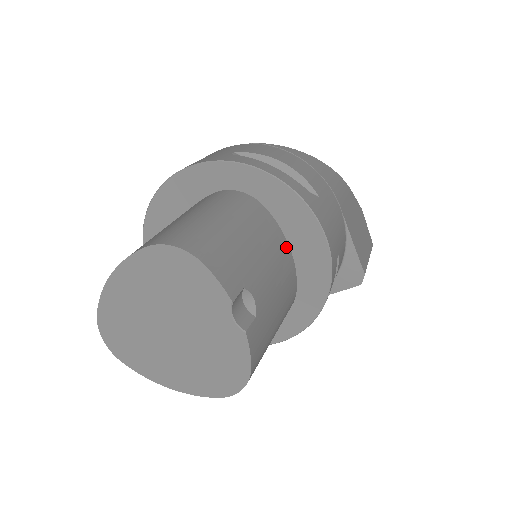
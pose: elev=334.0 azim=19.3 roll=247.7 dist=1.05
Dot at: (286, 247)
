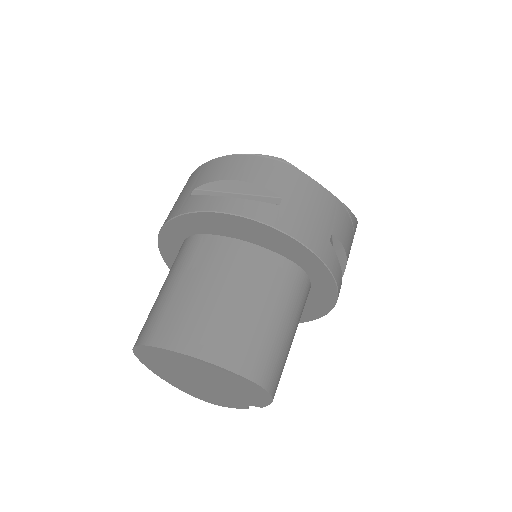
Dot at: occluded
